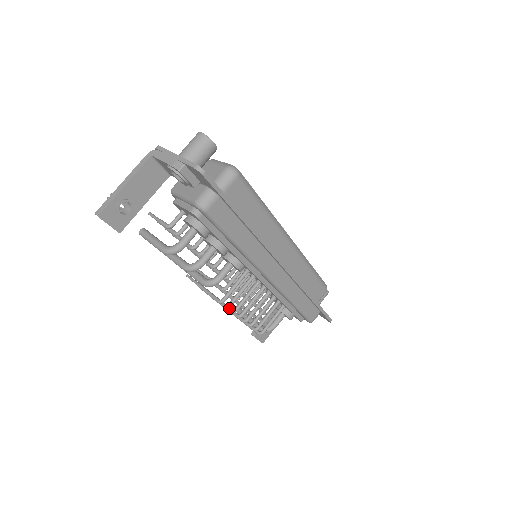
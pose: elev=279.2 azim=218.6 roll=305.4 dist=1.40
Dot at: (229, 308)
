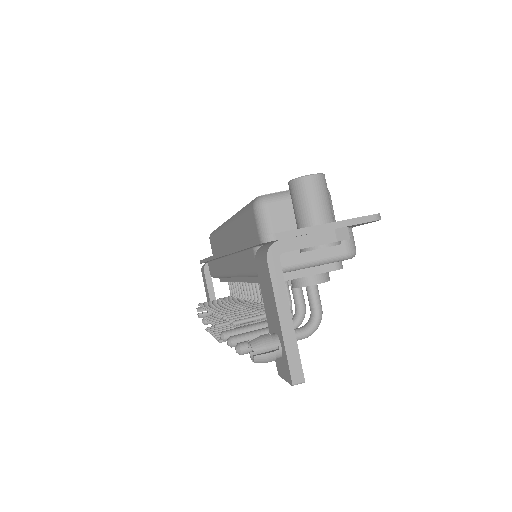
Dot at: occluded
